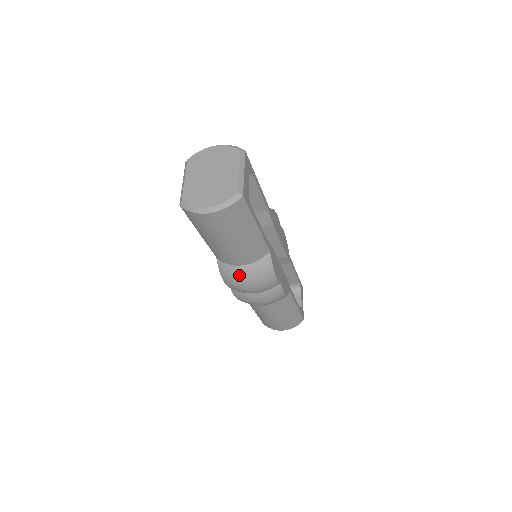
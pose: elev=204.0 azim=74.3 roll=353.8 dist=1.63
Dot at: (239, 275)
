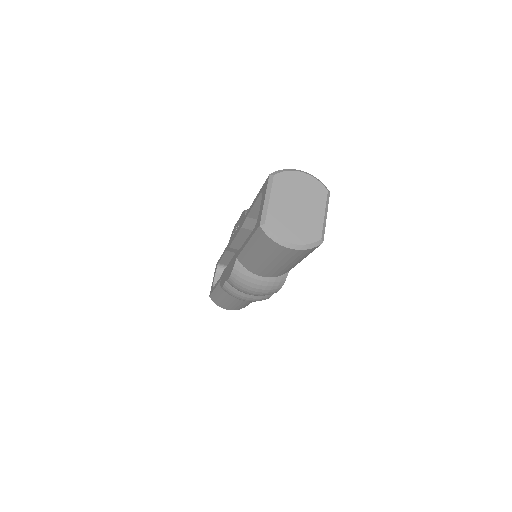
Dot at: (252, 282)
